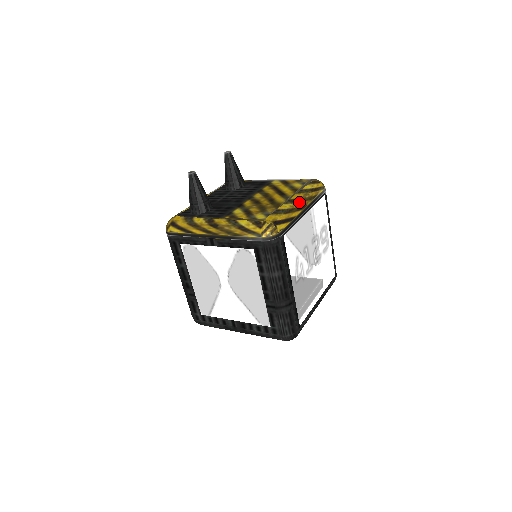
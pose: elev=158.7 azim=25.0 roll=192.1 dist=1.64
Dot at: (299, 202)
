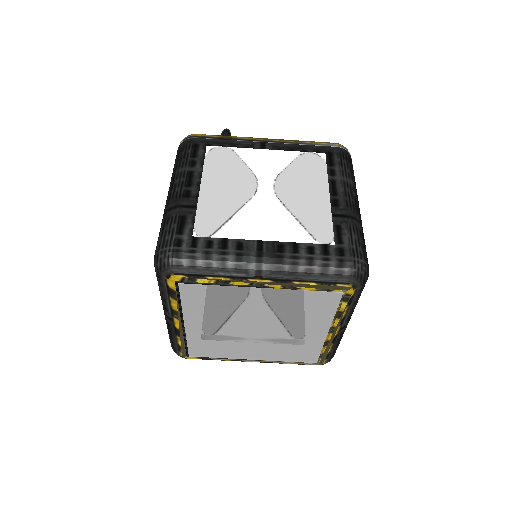
Dot at: occluded
